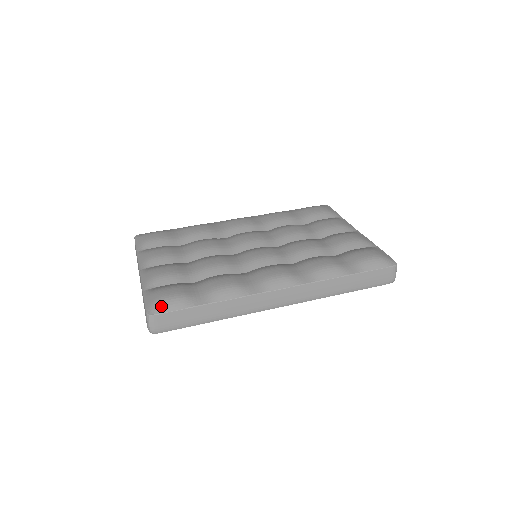
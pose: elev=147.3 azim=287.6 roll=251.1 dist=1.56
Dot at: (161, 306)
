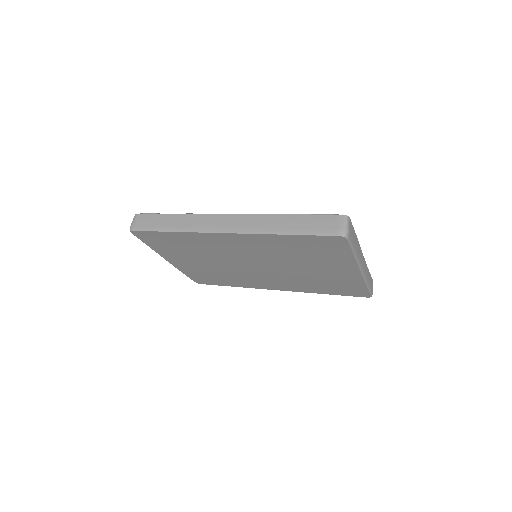
Dot at: occluded
